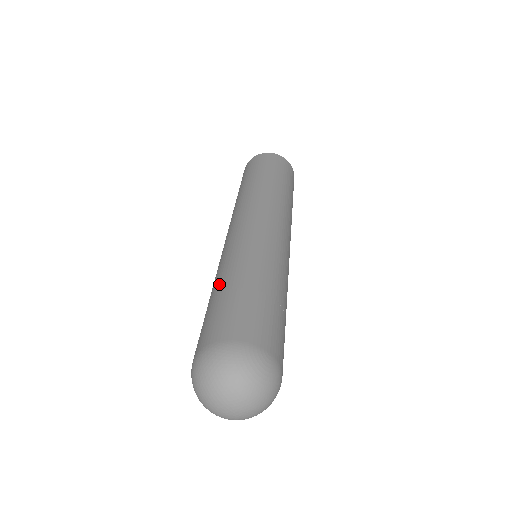
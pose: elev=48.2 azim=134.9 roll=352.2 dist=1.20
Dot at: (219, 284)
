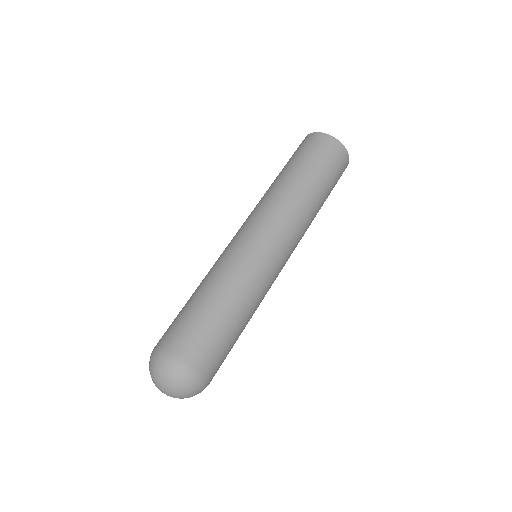
Dot at: occluded
